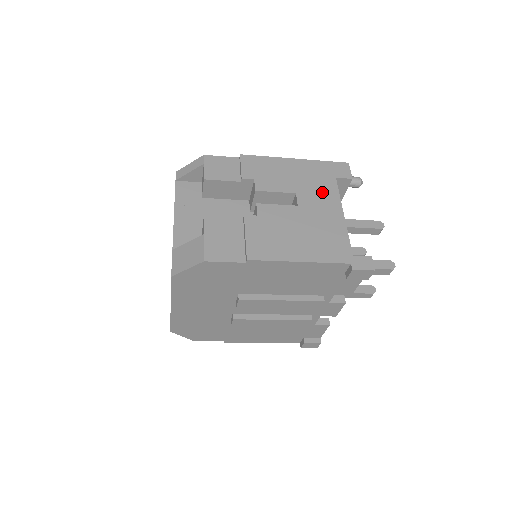
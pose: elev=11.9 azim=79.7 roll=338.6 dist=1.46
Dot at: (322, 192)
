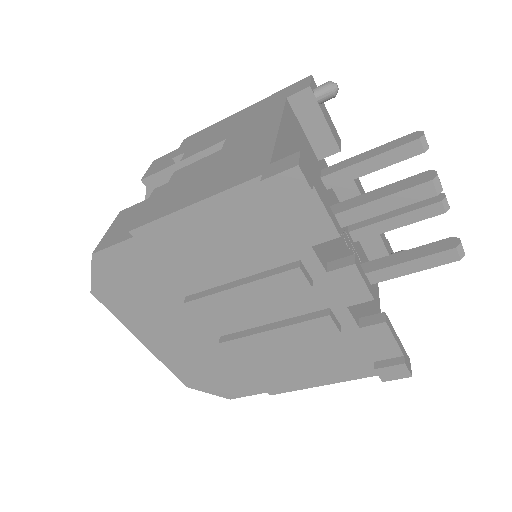
Dot at: (260, 121)
